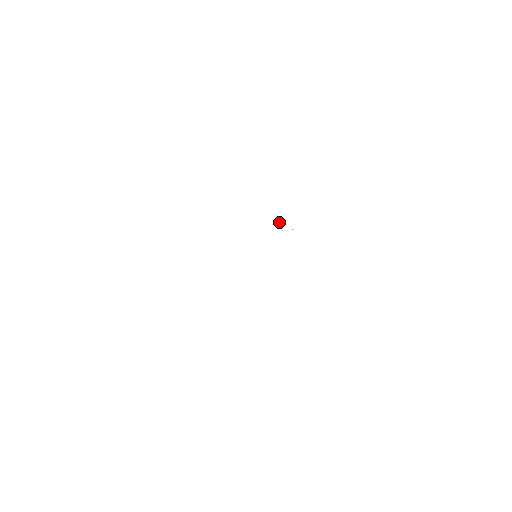
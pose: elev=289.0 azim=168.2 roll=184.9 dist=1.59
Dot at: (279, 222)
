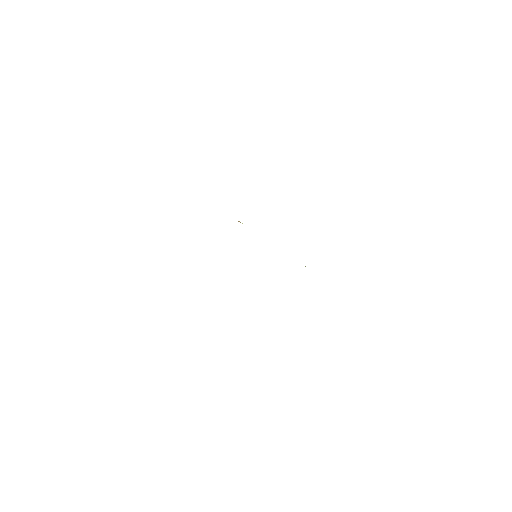
Dot at: (238, 221)
